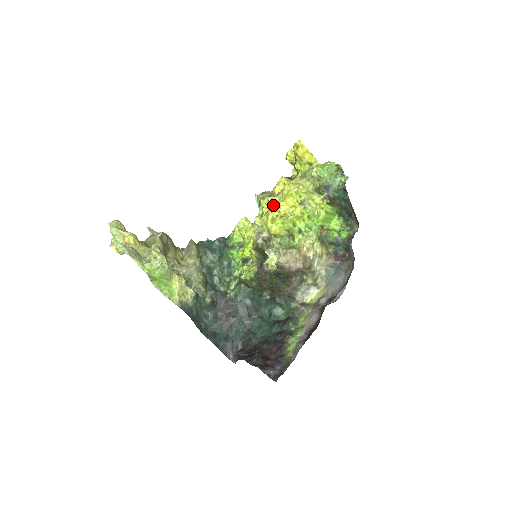
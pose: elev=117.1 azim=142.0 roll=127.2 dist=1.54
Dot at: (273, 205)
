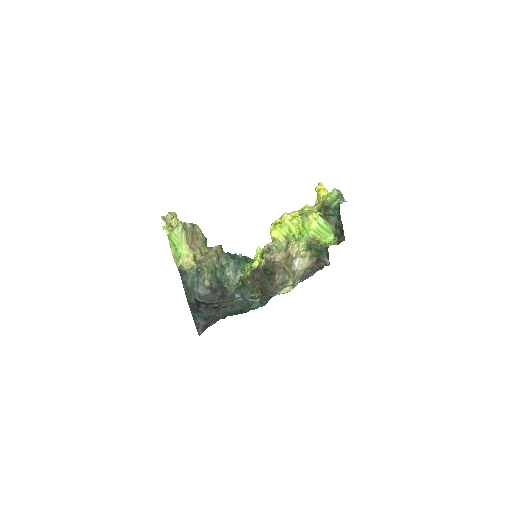
Dot at: occluded
